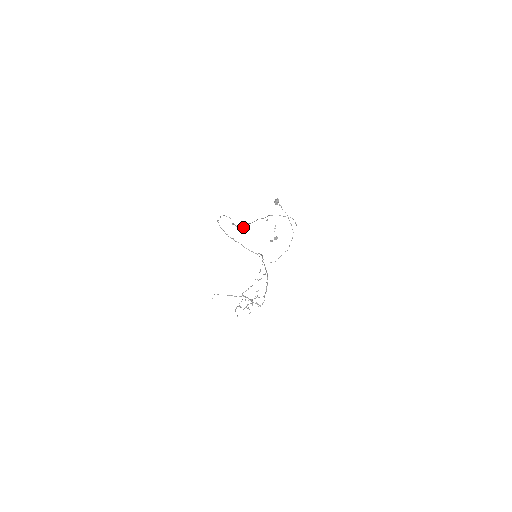
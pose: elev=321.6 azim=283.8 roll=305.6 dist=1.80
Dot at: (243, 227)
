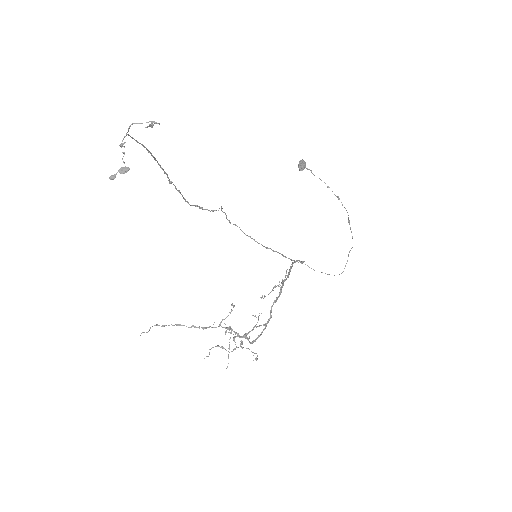
Dot at: (185, 200)
